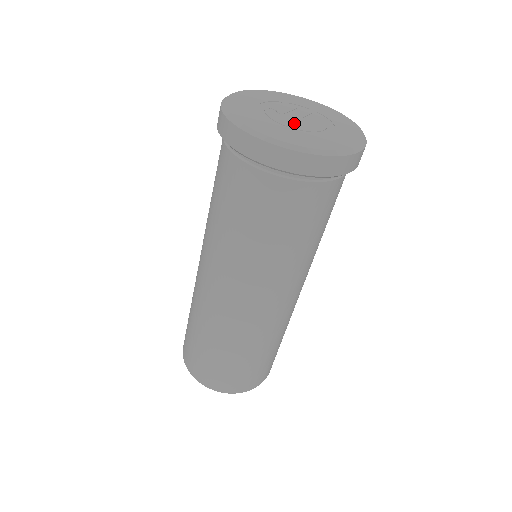
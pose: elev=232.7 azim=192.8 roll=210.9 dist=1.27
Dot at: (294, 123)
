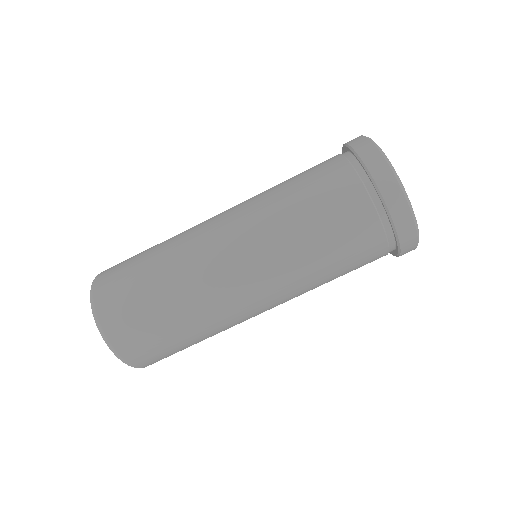
Dot at: occluded
